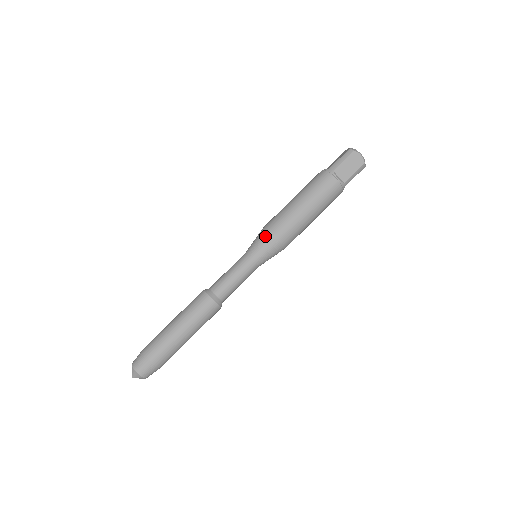
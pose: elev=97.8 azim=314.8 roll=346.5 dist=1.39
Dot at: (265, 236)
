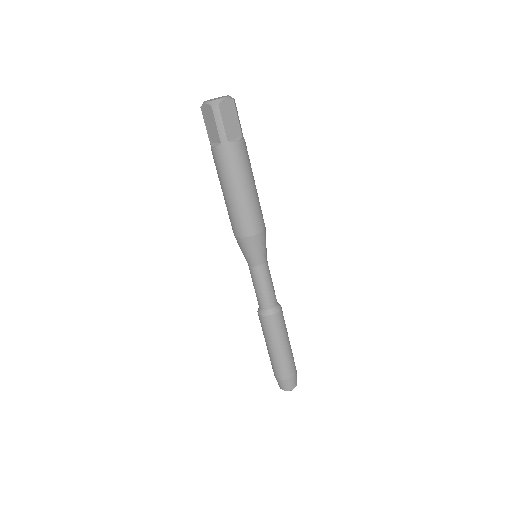
Dot at: (251, 244)
